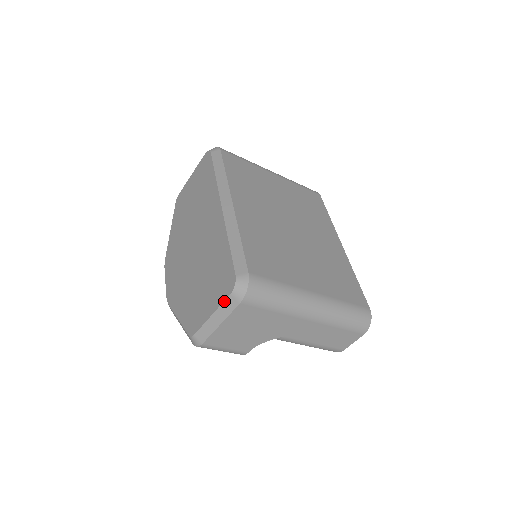
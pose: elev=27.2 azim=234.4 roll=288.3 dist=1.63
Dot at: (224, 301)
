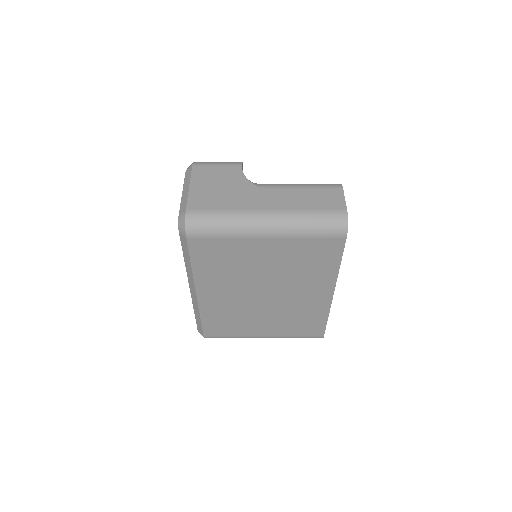
Dot at: occluded
